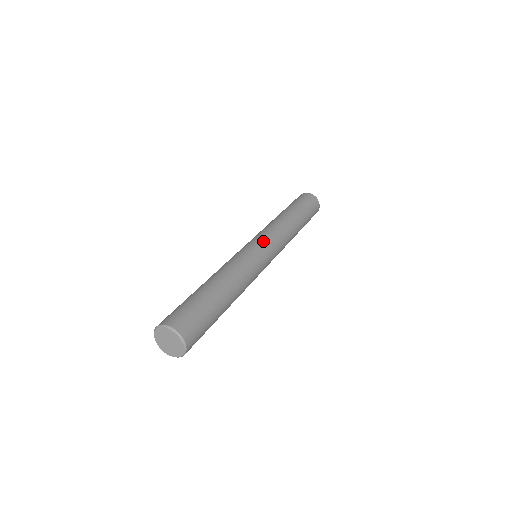
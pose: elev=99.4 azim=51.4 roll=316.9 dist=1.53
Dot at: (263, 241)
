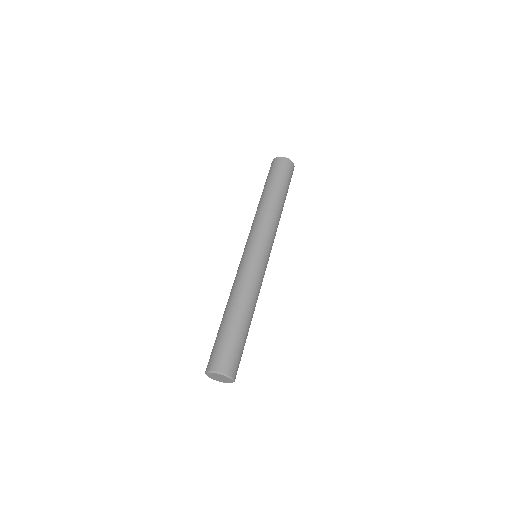
Dot at: (259, 244)
